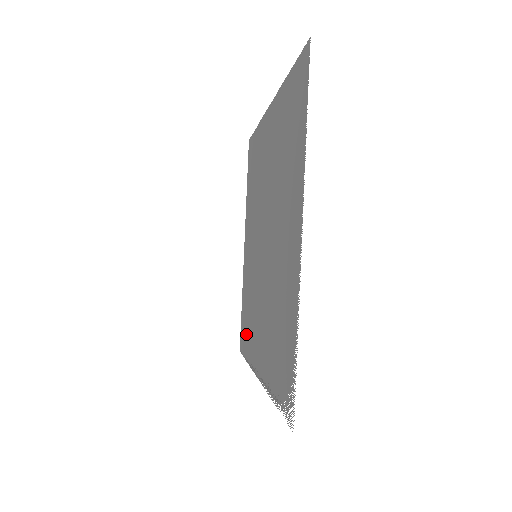
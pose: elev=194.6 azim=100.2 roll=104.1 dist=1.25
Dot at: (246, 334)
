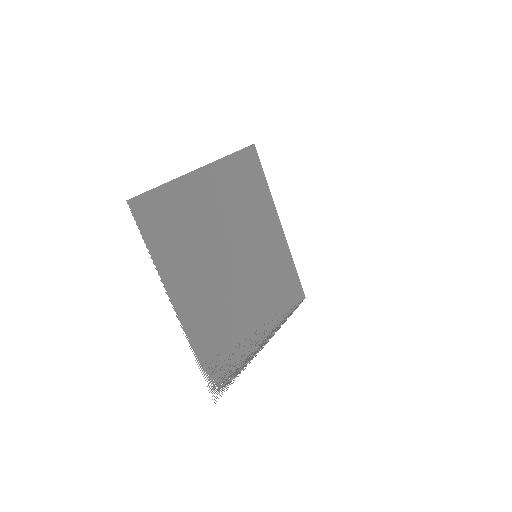
Dot at: (287, 297)
